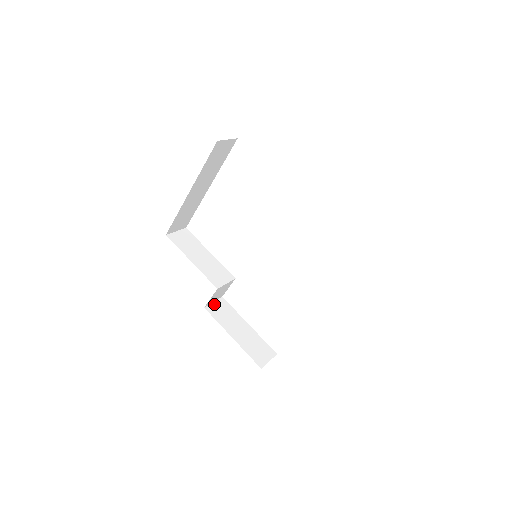
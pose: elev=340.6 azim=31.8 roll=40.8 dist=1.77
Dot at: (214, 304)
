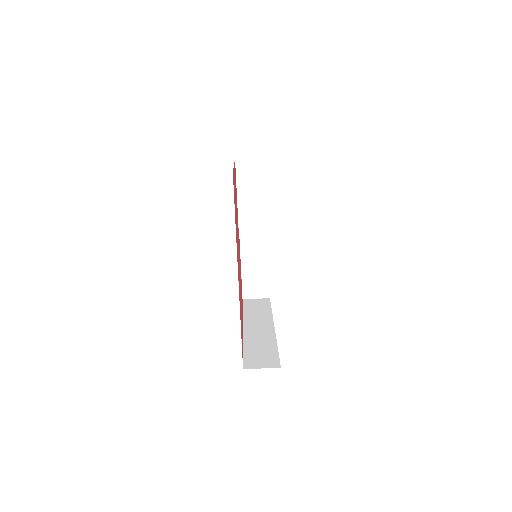
Dot at: occluded
